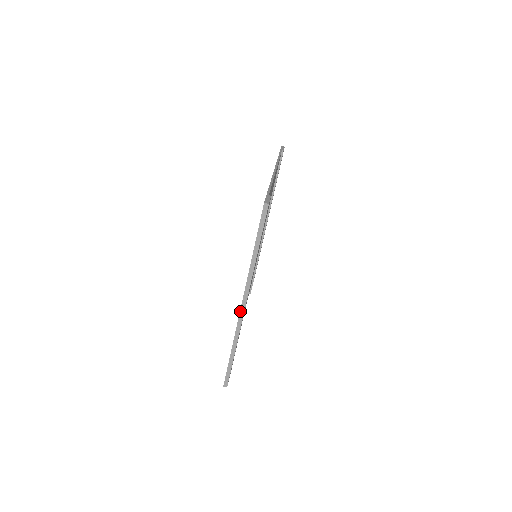
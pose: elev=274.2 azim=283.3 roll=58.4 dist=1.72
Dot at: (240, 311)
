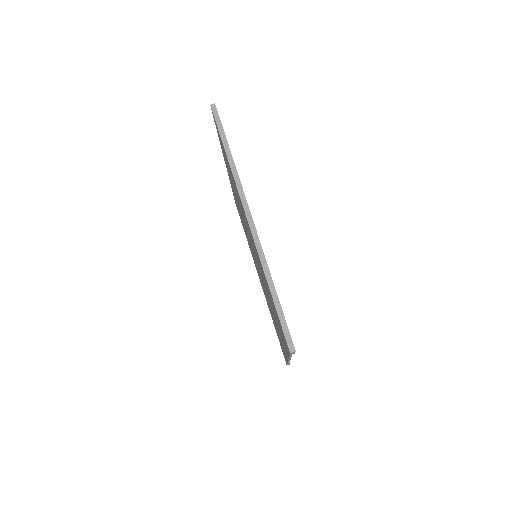
Dot at: (249, 226)
